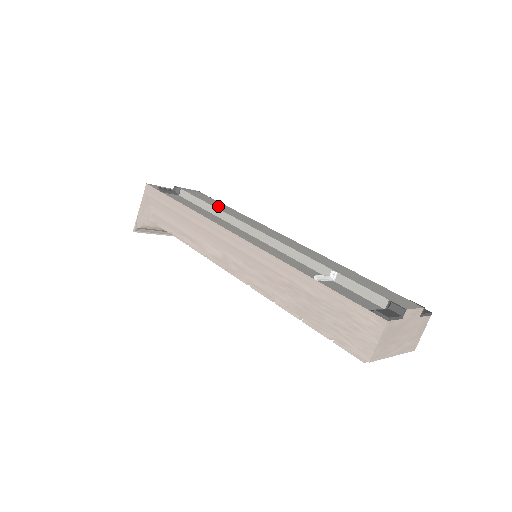
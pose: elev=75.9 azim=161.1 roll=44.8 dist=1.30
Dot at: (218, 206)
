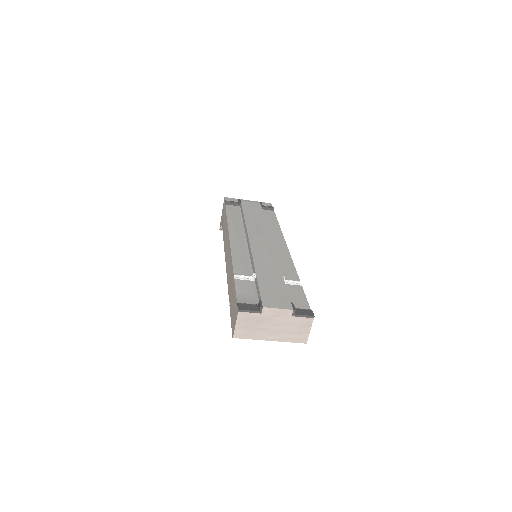
Dot at: (250, 216)
